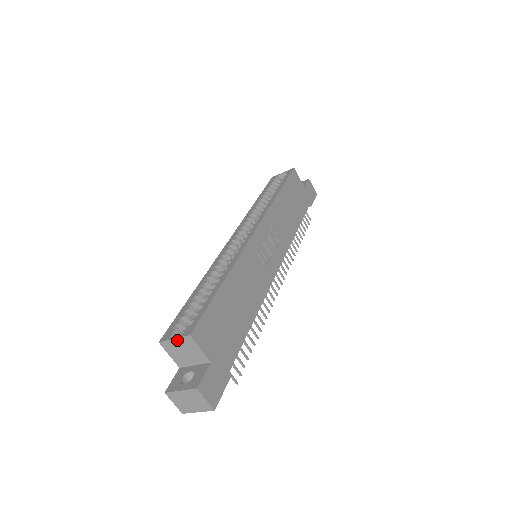
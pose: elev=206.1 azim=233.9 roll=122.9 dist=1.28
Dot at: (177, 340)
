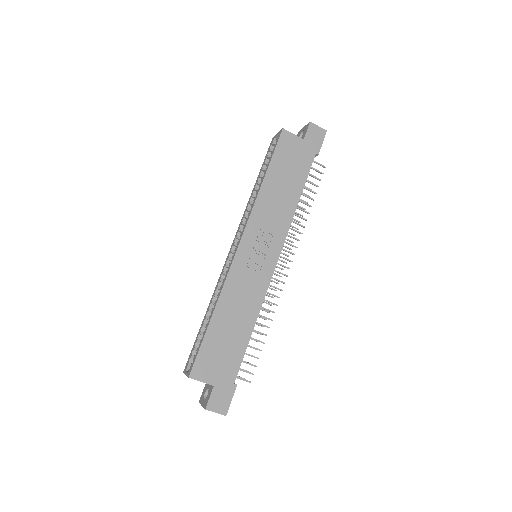
Dot at: occluded
